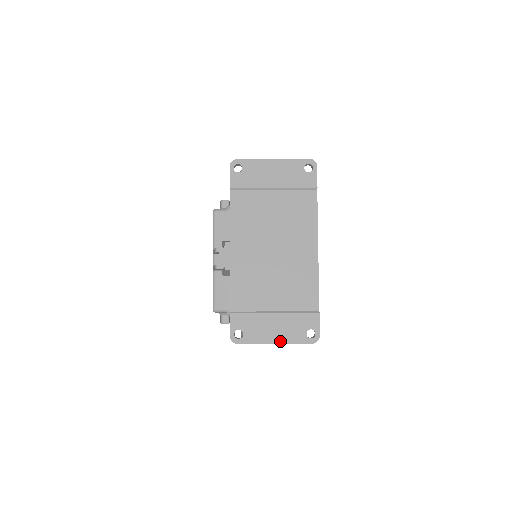
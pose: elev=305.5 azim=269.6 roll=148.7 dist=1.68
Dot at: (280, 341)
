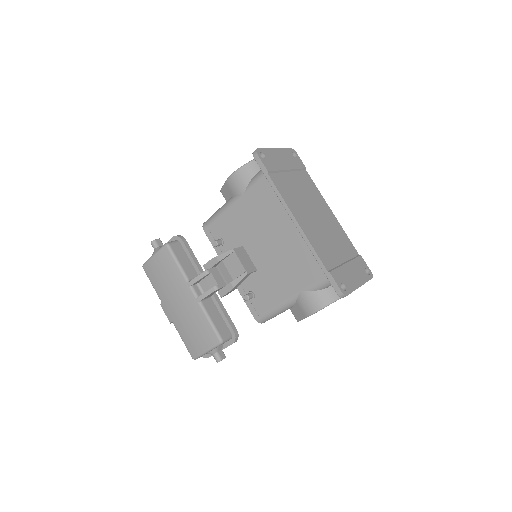
Dot at: (361, 283)
